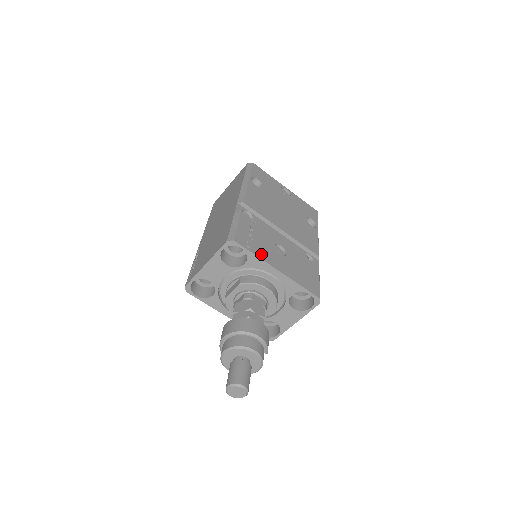
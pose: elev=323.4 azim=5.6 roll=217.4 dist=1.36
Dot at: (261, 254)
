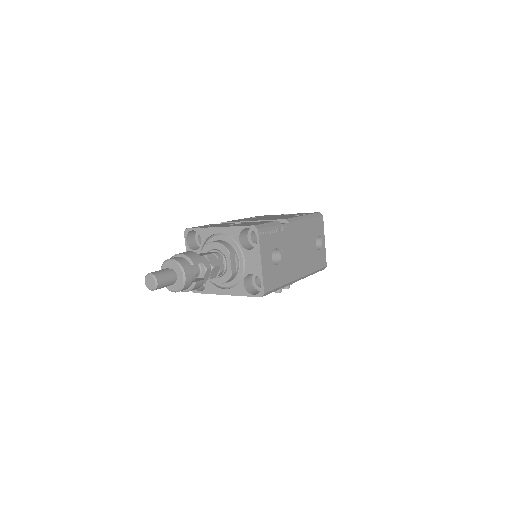
Dot at: occluded
